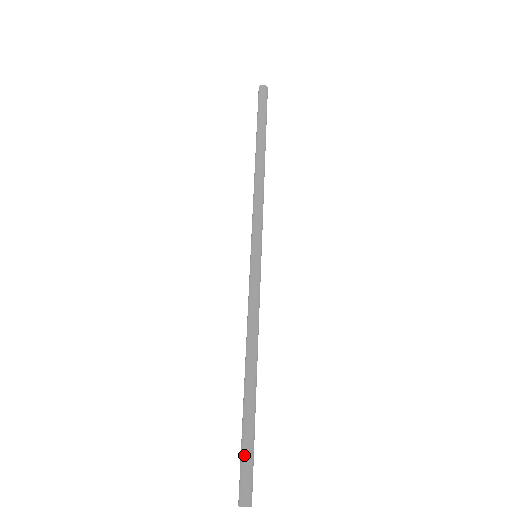
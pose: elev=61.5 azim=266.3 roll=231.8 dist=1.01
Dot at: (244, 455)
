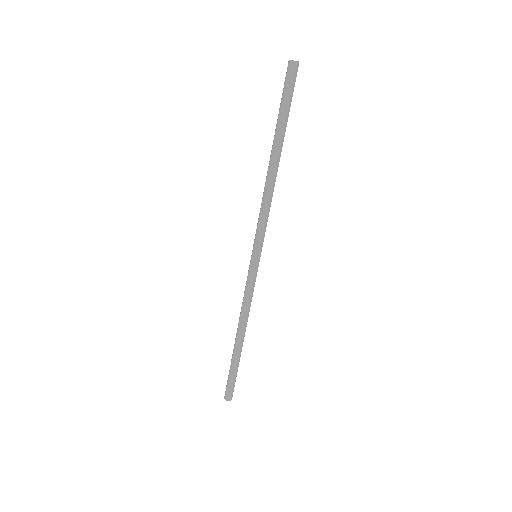
Dot at: (230, 379)
